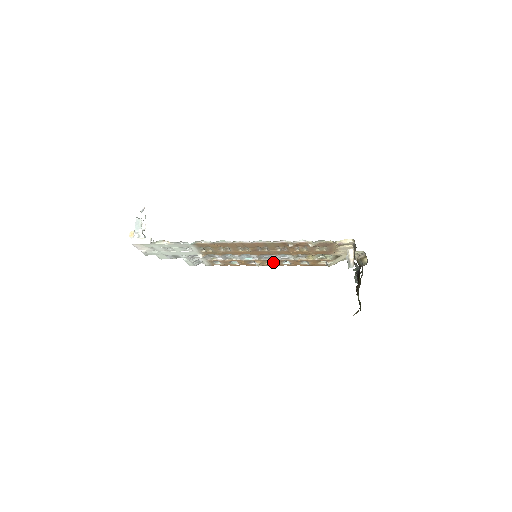
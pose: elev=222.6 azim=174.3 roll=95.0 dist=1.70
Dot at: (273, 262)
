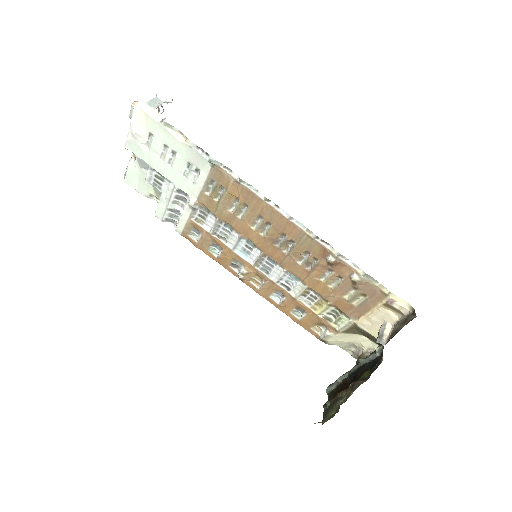
Dot at: (265, 283)
